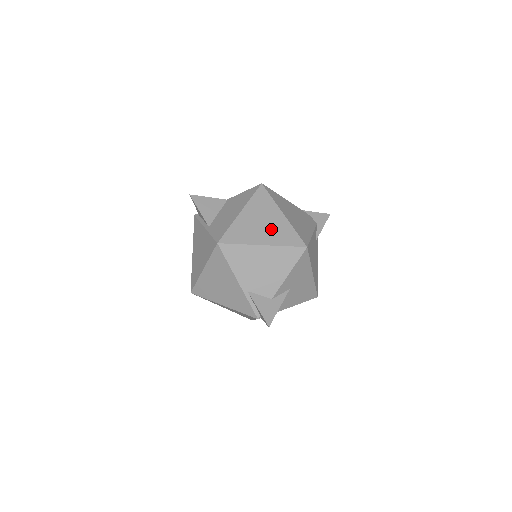
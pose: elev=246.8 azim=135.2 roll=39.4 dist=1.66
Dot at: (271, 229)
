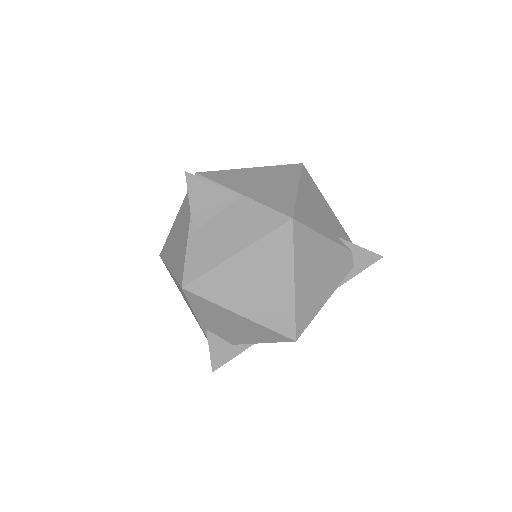
Dot at: (264, 298)
